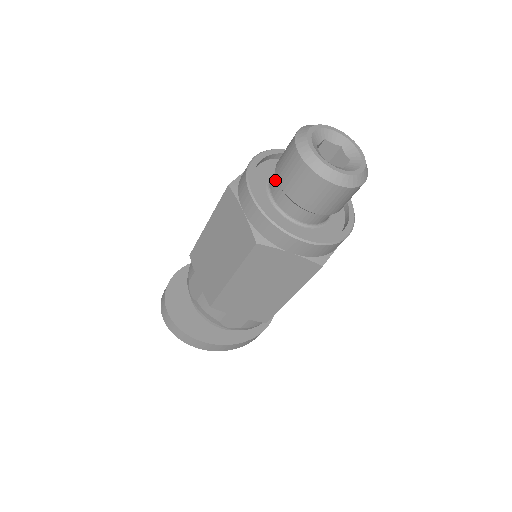
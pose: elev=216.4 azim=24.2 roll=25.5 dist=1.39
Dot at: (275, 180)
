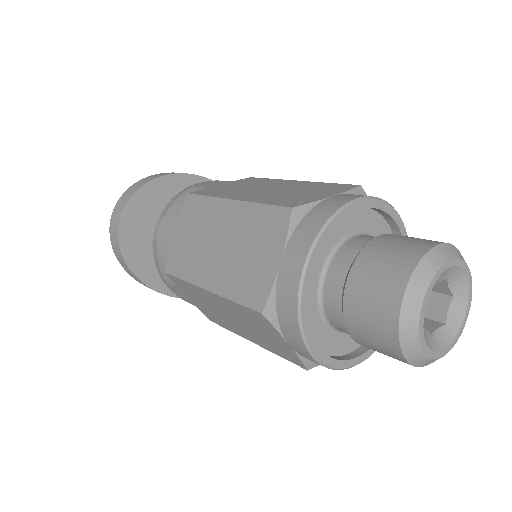
Dot at: (348, 260)
